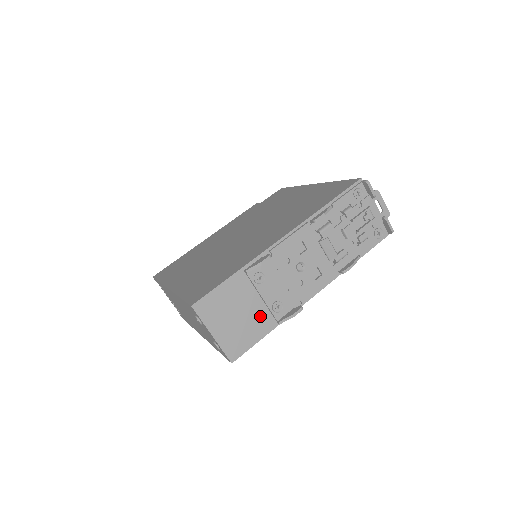
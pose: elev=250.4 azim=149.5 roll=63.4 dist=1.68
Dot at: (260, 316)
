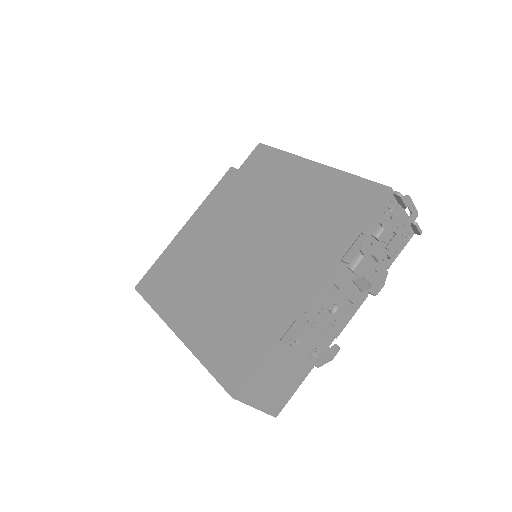
Dot at: (297, 368)
